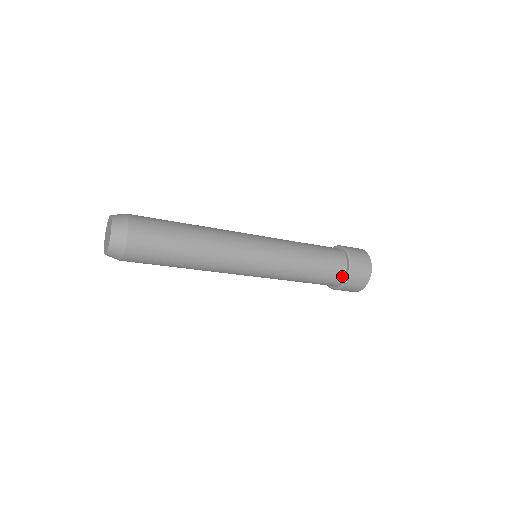
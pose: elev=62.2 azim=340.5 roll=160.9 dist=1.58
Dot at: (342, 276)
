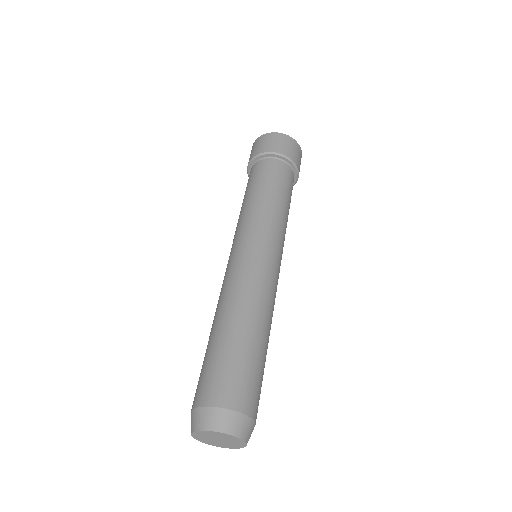
Dot at: occluded
